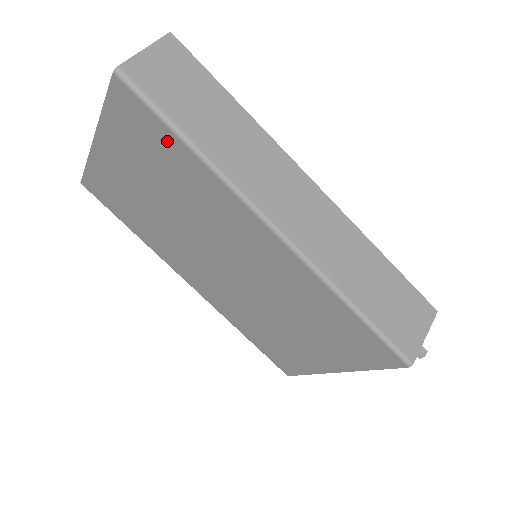
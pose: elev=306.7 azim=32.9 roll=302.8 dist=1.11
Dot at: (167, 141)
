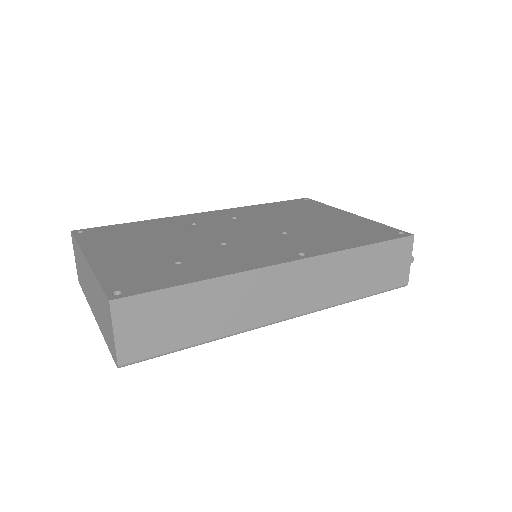
Dot at: occluded
